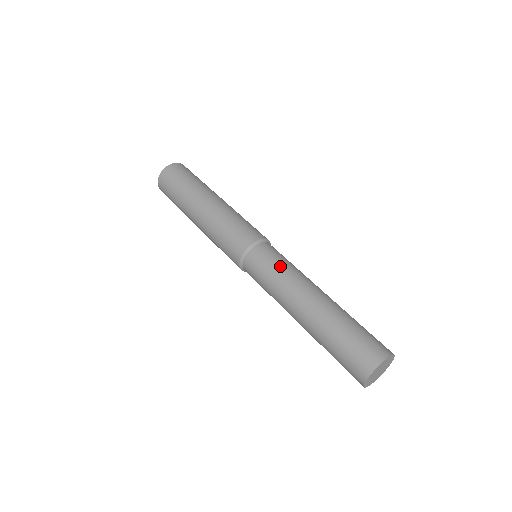
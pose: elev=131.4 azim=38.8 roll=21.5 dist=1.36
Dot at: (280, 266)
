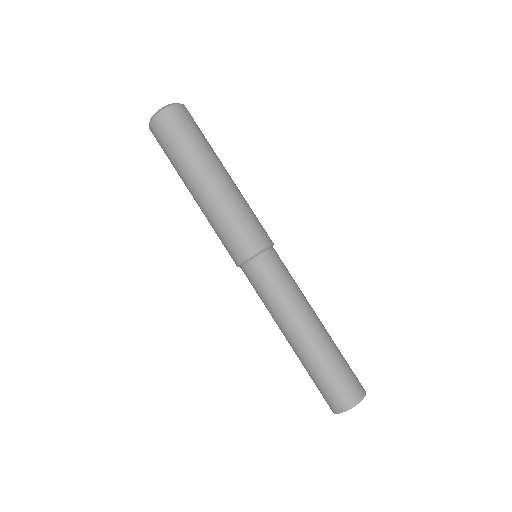
Dot at: (285, 284)
